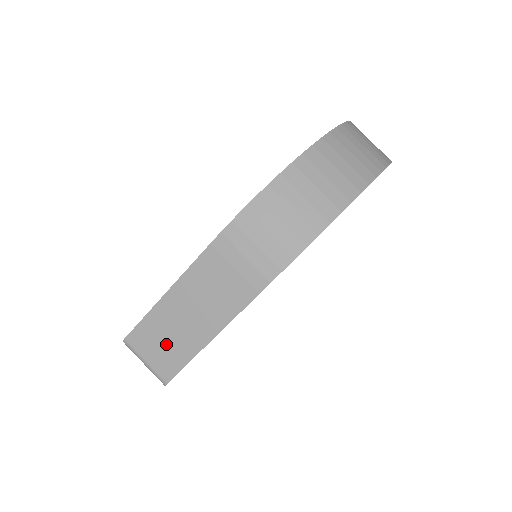
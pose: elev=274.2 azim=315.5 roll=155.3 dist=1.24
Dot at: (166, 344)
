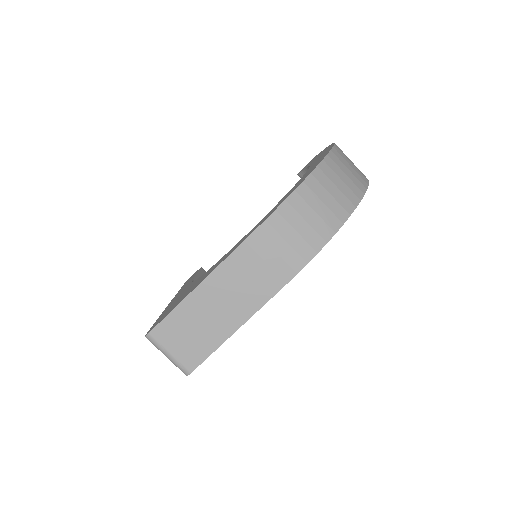
Dot at: (193, 335)
